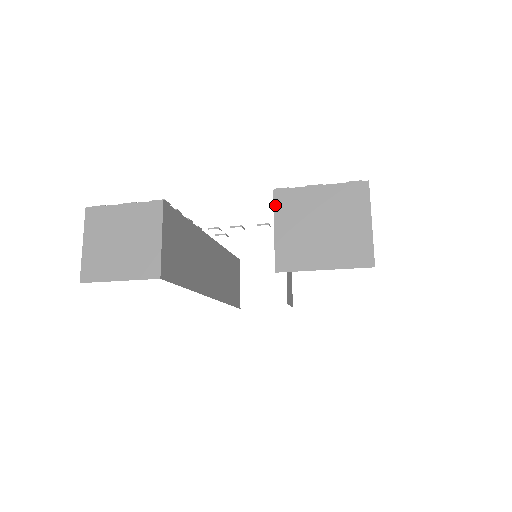
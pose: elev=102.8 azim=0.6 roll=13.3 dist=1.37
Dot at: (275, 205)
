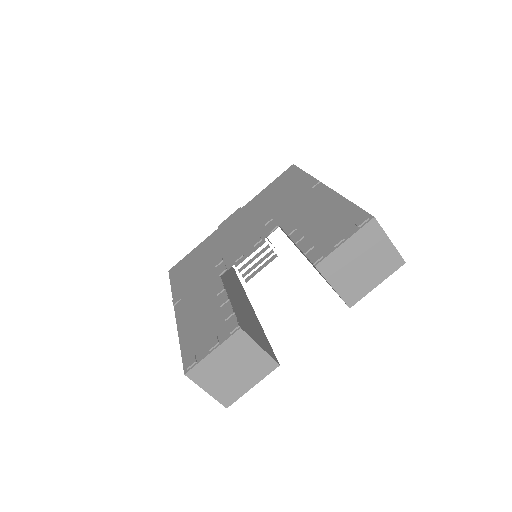
Dot at: (323, 274)
